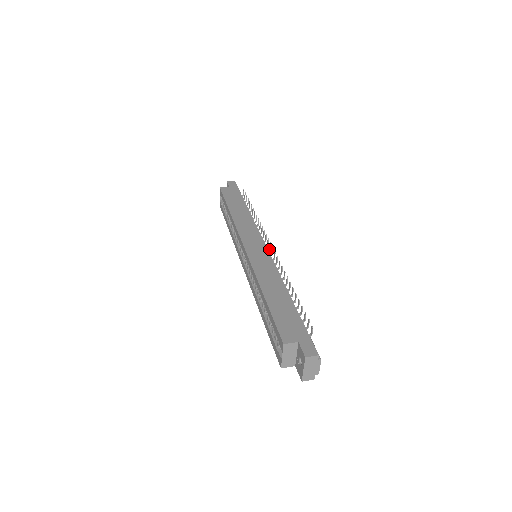
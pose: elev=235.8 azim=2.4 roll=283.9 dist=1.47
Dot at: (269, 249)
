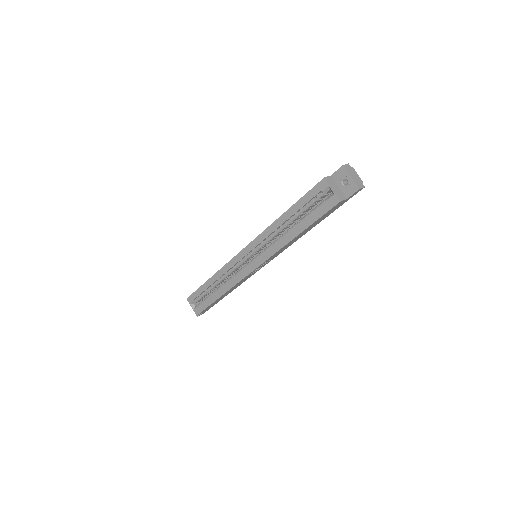
Dot at: occluded
